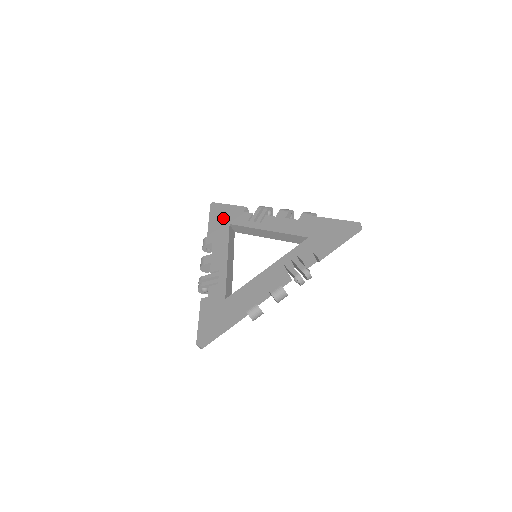
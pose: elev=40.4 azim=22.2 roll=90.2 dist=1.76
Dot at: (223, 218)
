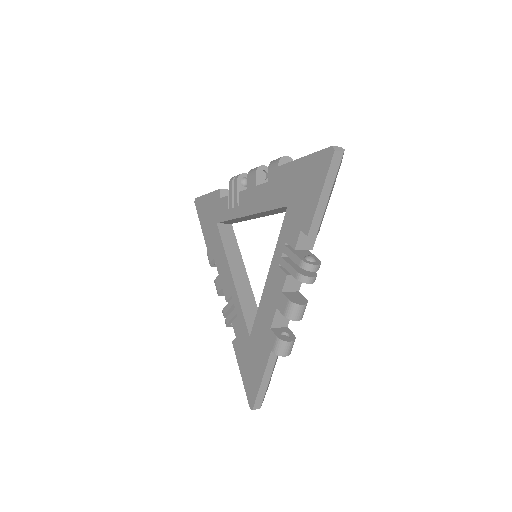
Dot at: (209, 217)
